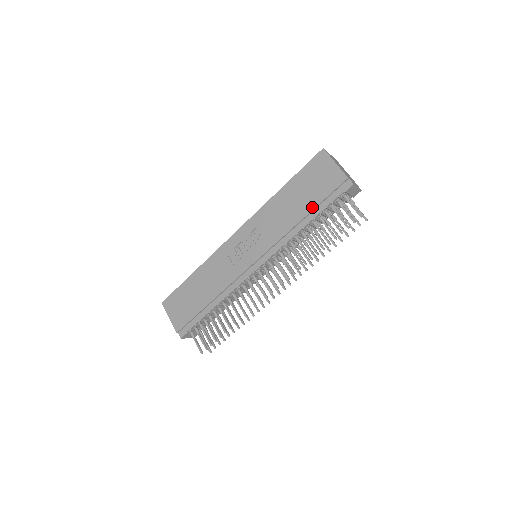
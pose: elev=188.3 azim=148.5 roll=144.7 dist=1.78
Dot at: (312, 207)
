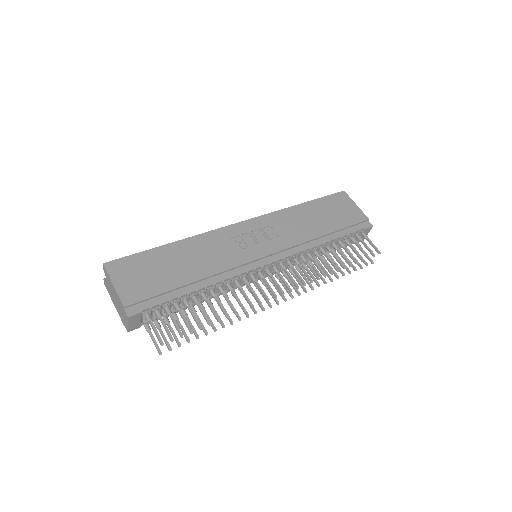
Dot at: (336, 229)
